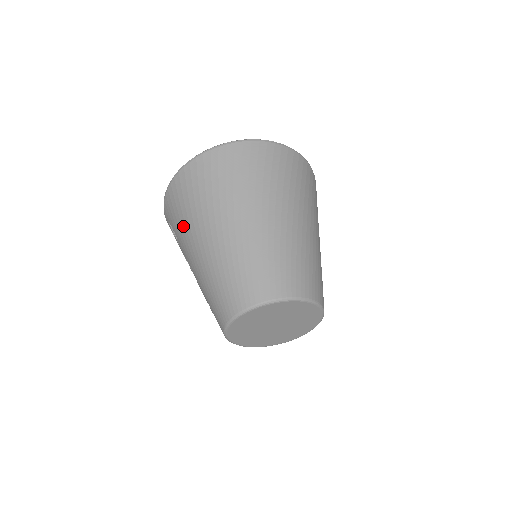
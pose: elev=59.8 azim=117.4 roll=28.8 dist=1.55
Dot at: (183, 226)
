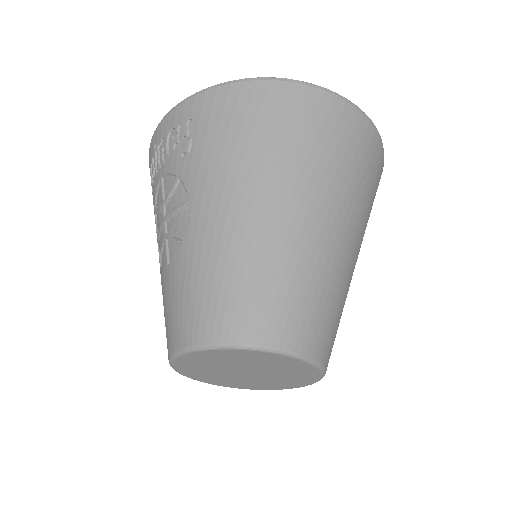
Dot at: (237, 152)
